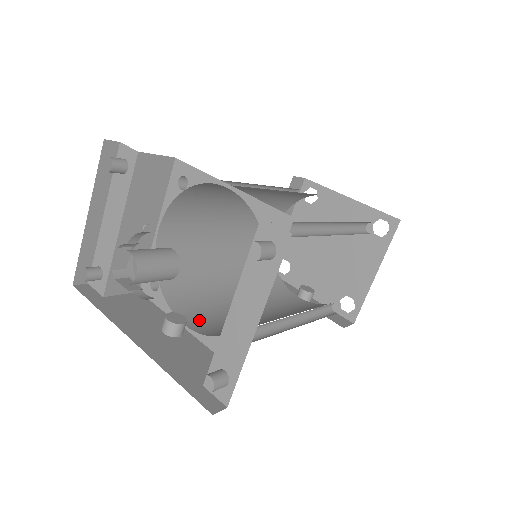
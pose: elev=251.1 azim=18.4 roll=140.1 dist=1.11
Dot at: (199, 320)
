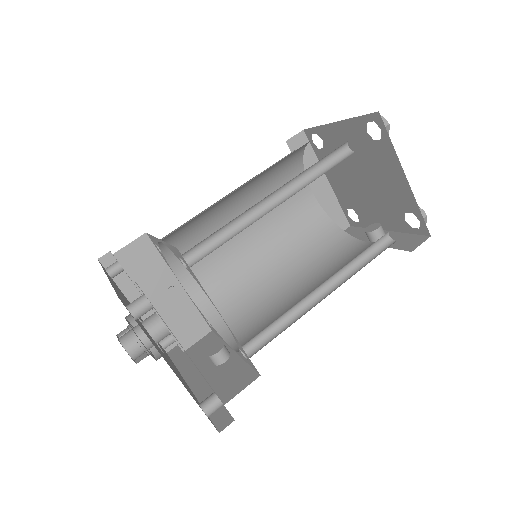
Dot at: (246, 335)
